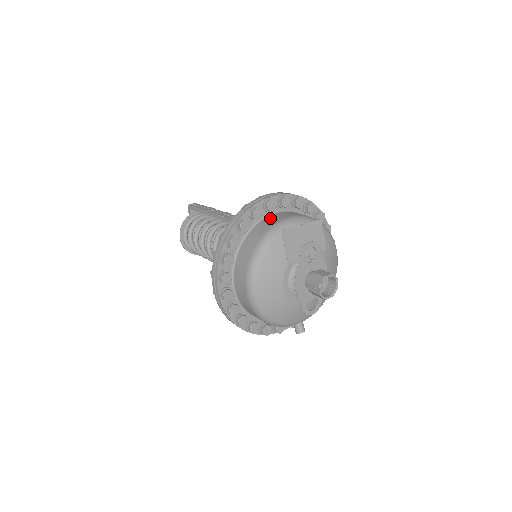
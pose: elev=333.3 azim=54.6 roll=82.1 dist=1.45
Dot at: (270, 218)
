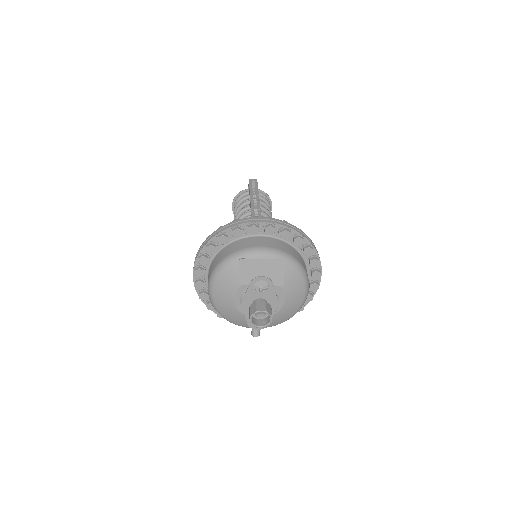
Dot at: (249, 240)
